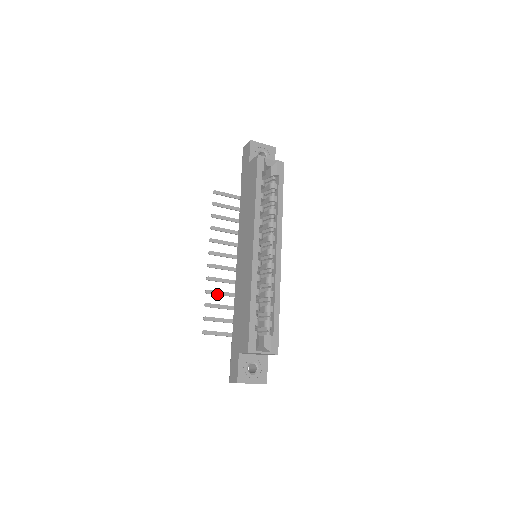
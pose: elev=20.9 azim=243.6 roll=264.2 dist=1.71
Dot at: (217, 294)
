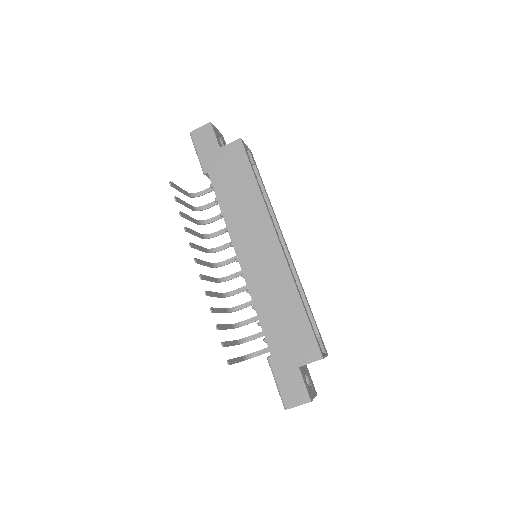
Dot at: (218, 312)
